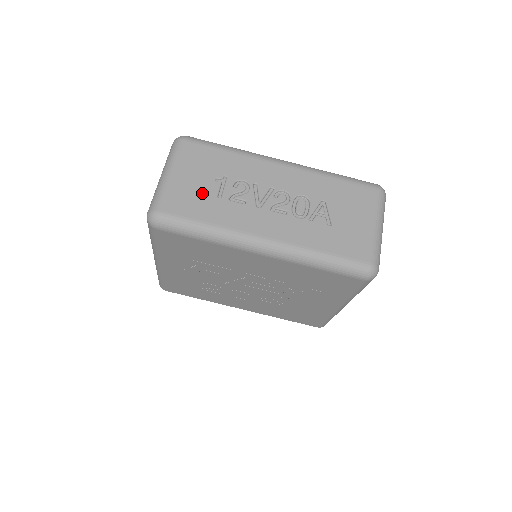
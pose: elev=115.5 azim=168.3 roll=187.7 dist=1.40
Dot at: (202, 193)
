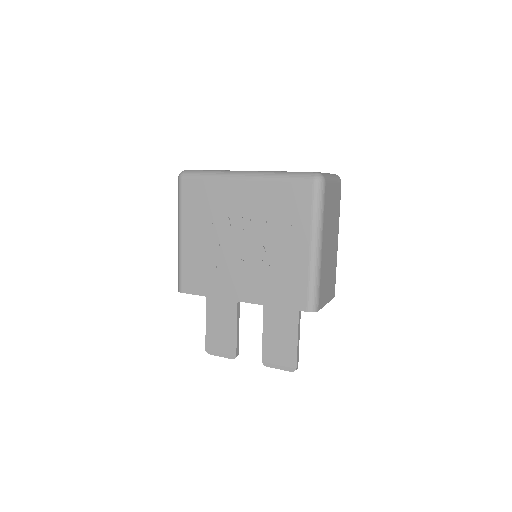
Dot at: occluded
